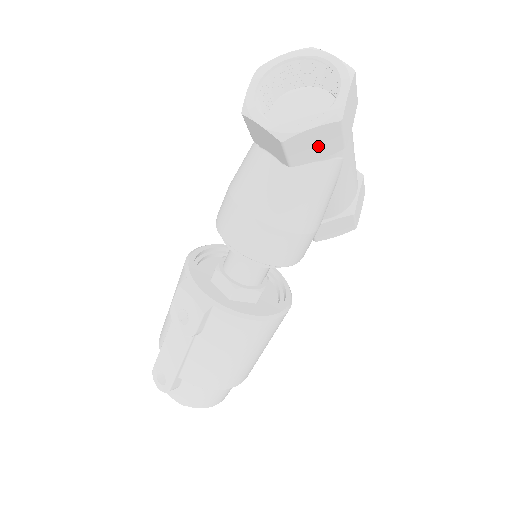
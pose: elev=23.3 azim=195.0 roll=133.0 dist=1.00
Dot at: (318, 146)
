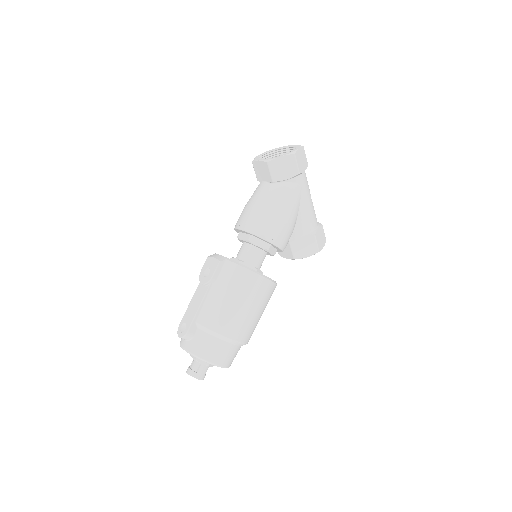
Dot at: (285, 169)
